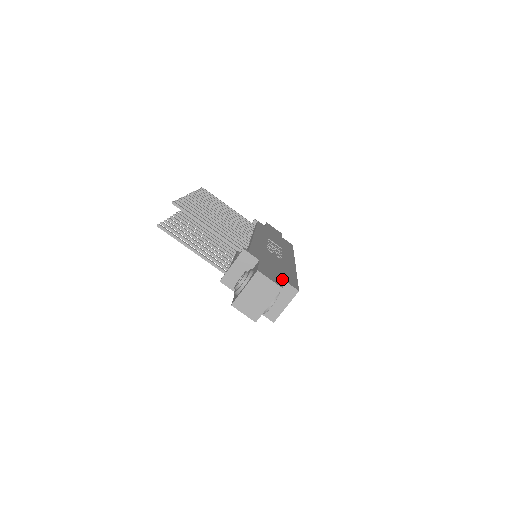
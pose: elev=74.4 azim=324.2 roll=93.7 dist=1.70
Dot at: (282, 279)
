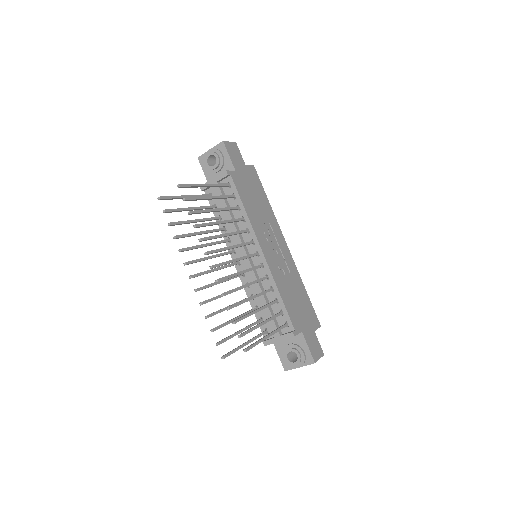
Dot at: (314, 331)
